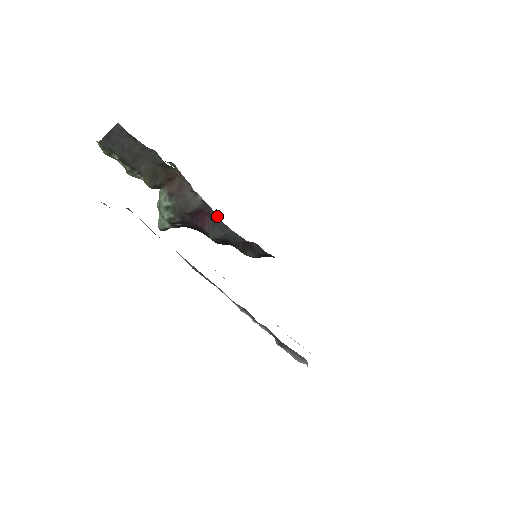
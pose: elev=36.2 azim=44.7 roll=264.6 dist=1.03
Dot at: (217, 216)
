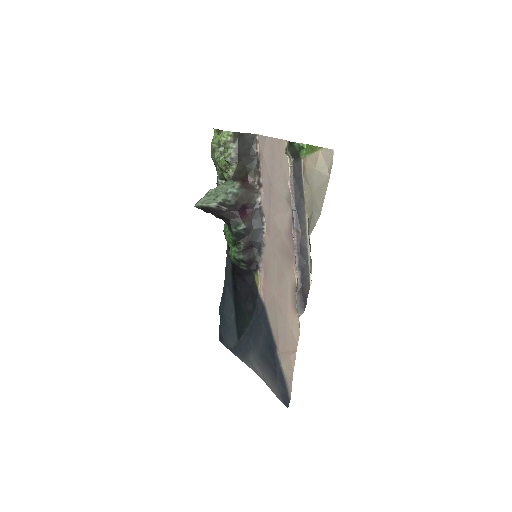
Dot at: (260, 215)
